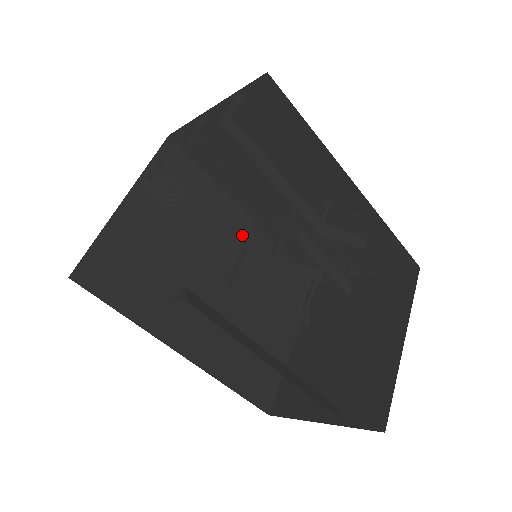
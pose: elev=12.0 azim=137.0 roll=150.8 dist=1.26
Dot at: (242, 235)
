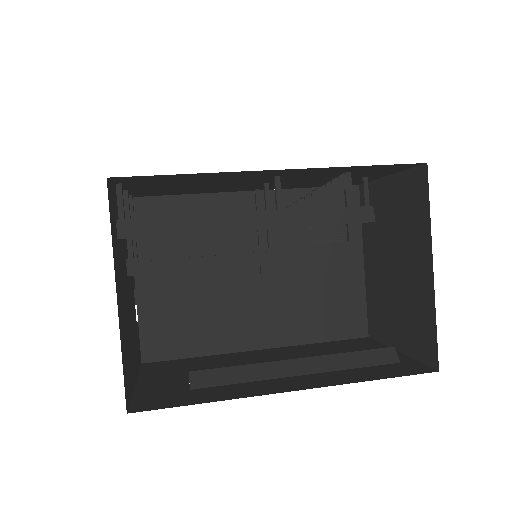
Dot at: (225, 262)
